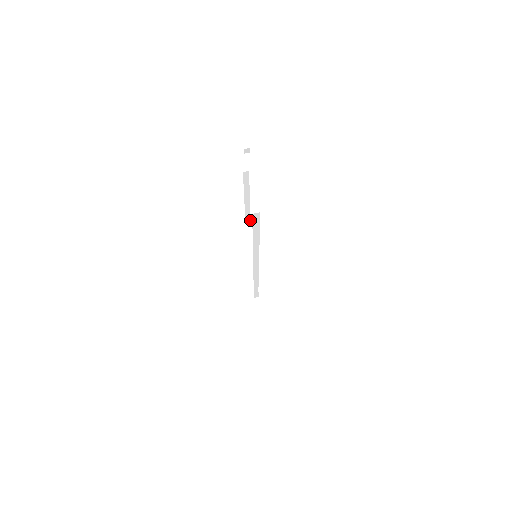
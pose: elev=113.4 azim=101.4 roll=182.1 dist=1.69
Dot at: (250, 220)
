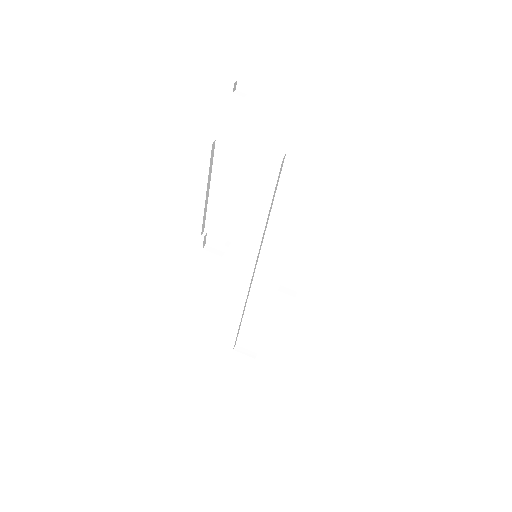
Dot at: (205, 237)
